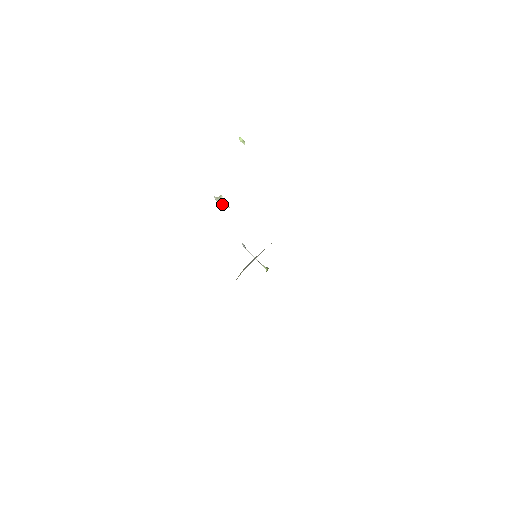
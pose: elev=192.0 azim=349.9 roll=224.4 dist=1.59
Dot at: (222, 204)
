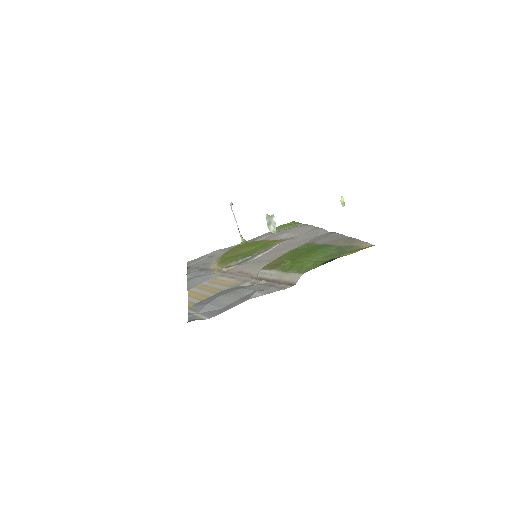
Dot at: (271, 226)
